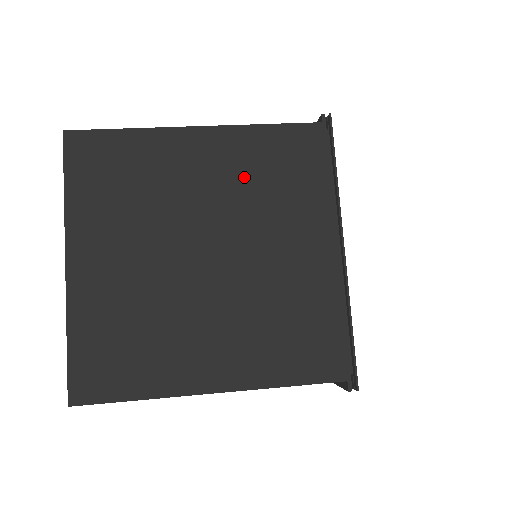
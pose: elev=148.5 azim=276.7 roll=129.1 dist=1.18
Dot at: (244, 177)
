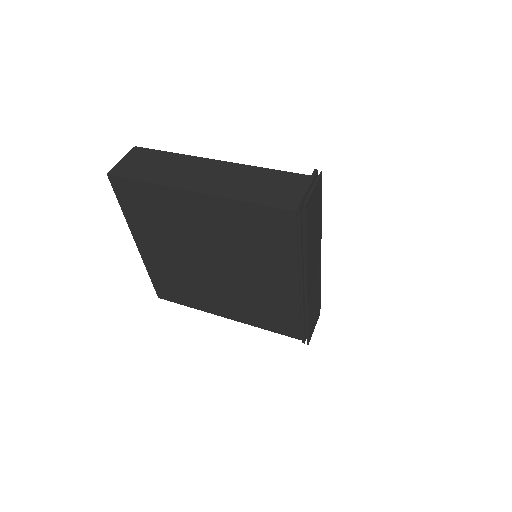
Dot at: (233, 232)
